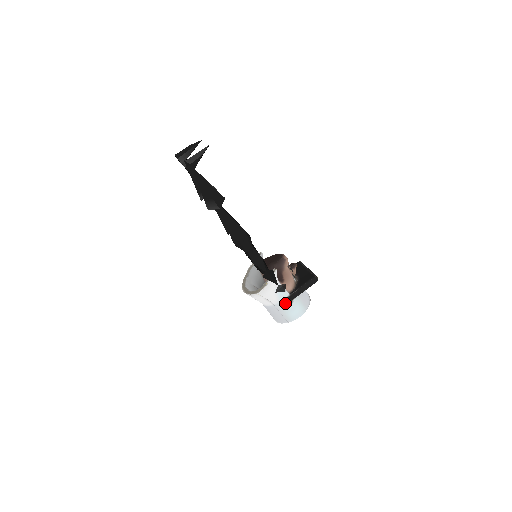
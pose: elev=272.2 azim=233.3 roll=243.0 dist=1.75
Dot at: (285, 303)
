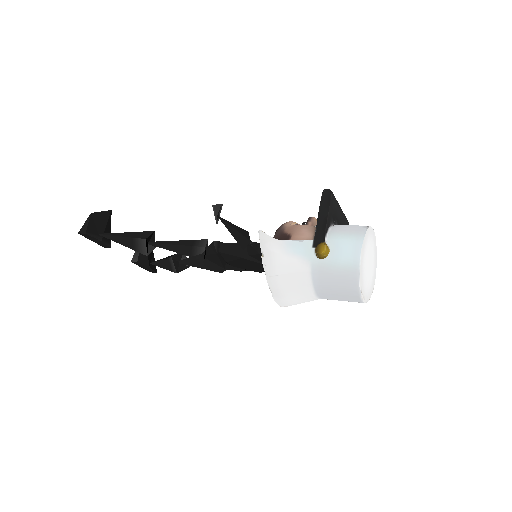
Dot at: (315, 253)
